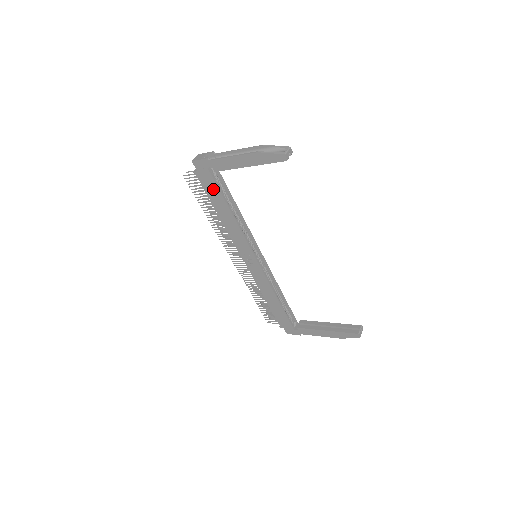
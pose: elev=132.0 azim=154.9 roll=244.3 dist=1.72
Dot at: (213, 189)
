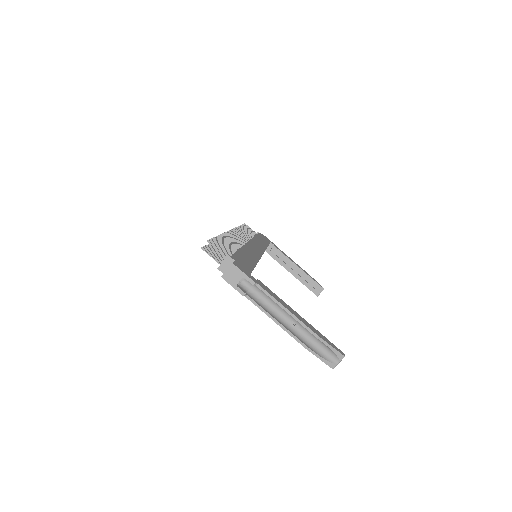
Dot at: occluded
